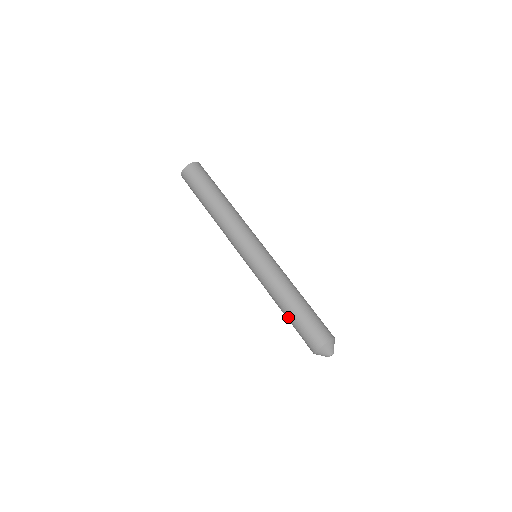
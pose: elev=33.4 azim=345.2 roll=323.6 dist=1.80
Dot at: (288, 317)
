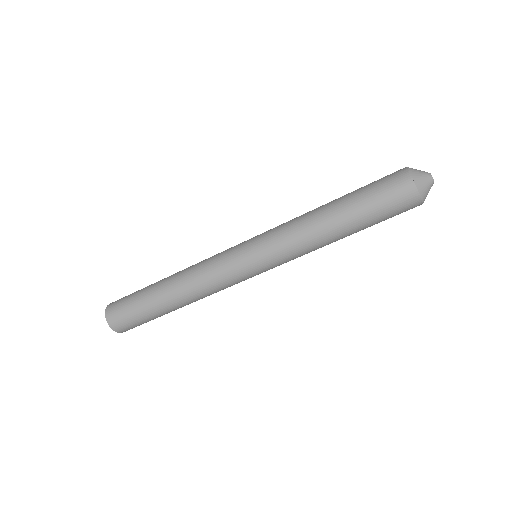
Dot at: (352, 220)
